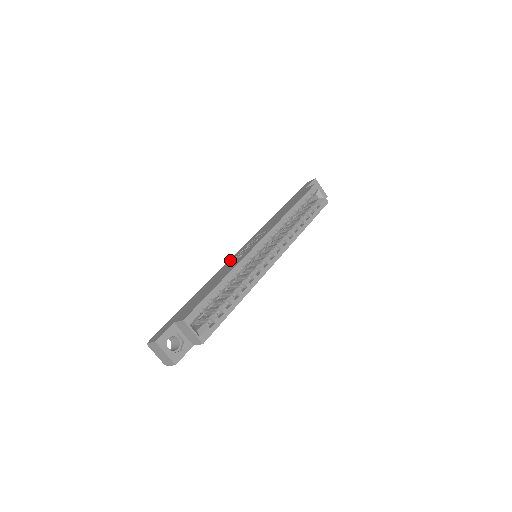
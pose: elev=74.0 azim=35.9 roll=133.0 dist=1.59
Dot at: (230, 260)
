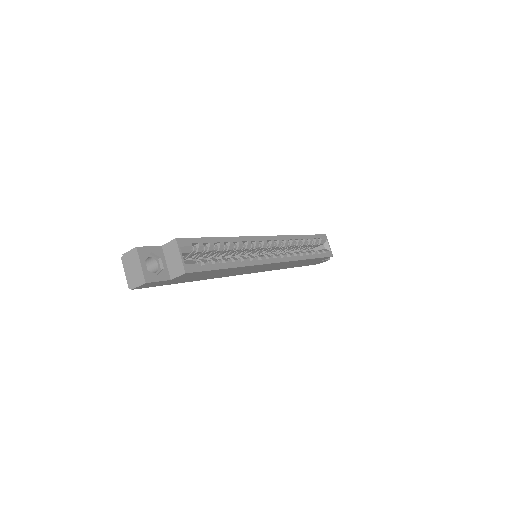
Dot at: occluded
